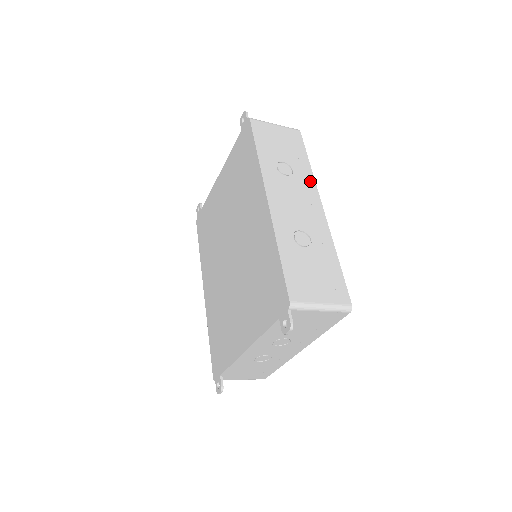
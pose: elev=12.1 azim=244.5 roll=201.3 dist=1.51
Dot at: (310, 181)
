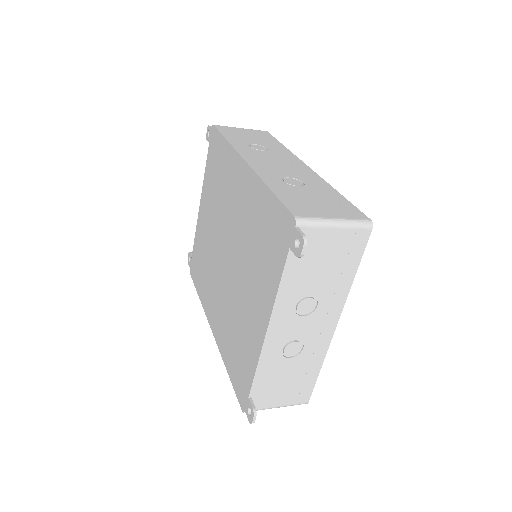
Dot at: (288, 154)
